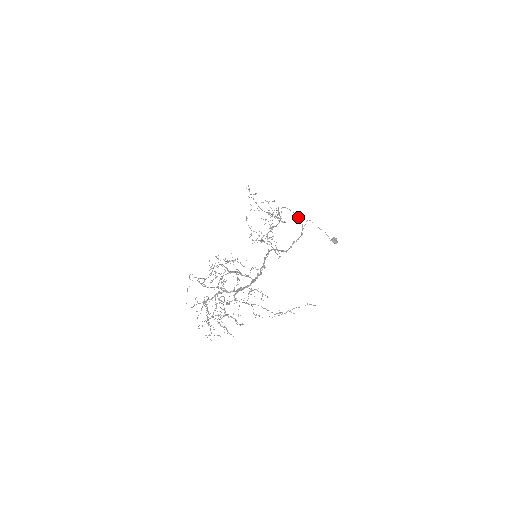
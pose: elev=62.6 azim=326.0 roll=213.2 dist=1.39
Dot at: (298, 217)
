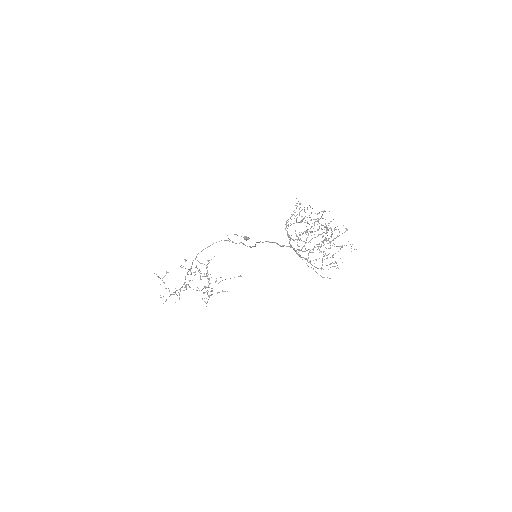
Dot at: occluded
